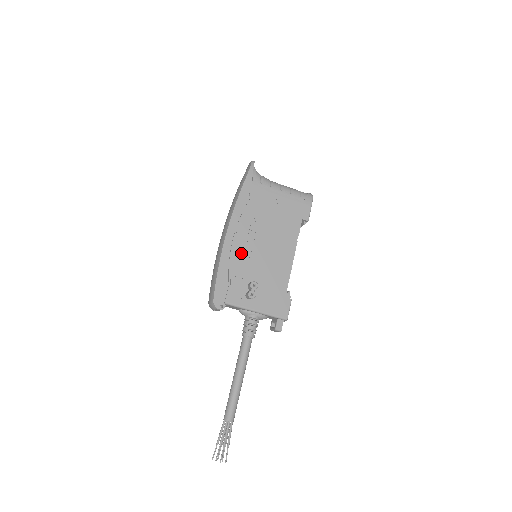
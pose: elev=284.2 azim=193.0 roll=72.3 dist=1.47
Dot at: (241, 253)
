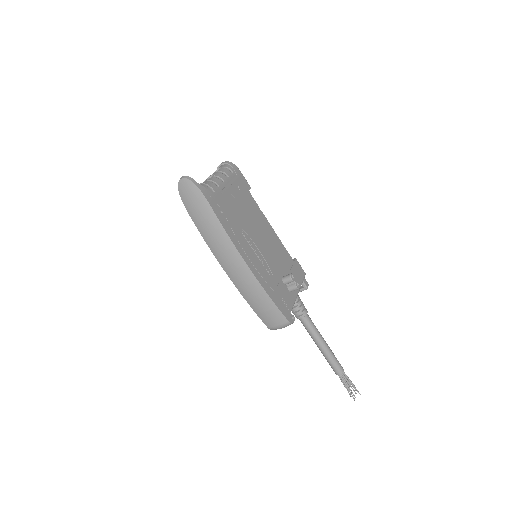
Dot at: (262, 266)
